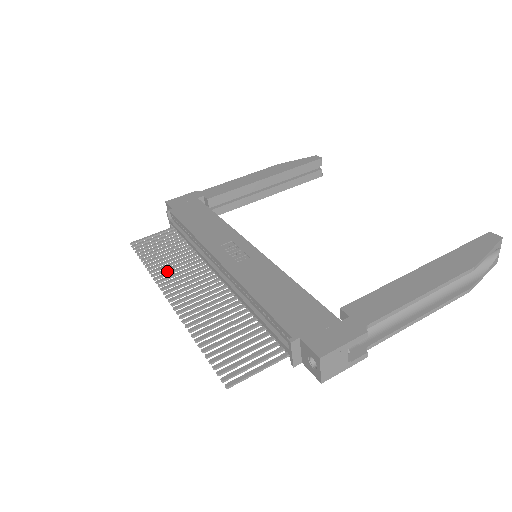
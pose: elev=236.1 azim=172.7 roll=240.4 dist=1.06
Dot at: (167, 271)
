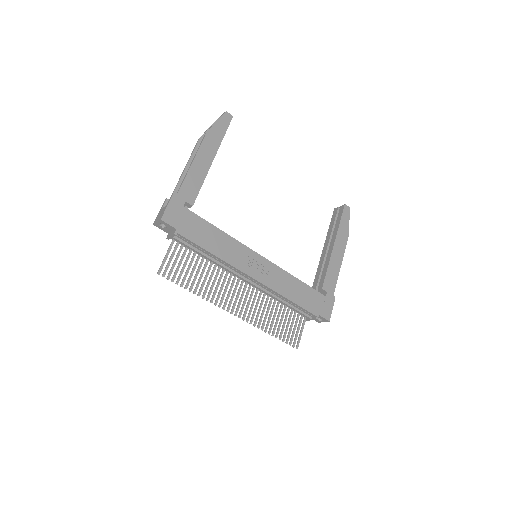
Dot at: occluded
